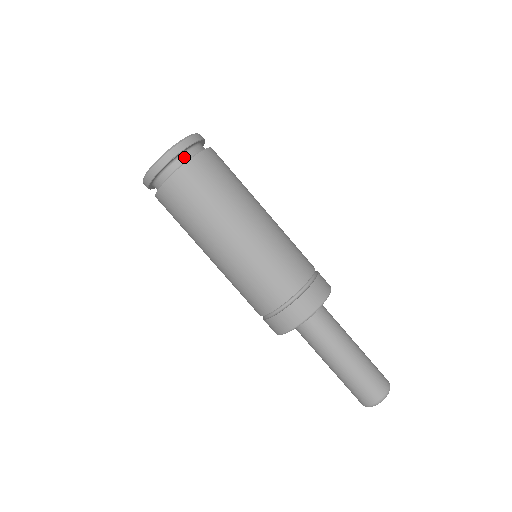
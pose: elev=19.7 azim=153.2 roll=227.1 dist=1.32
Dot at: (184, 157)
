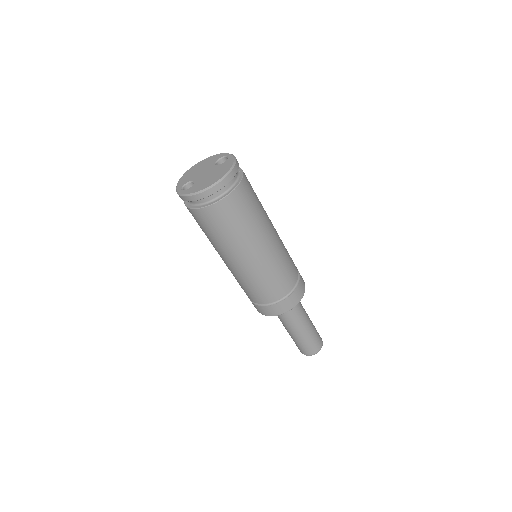
Dot at: (217, 194)
